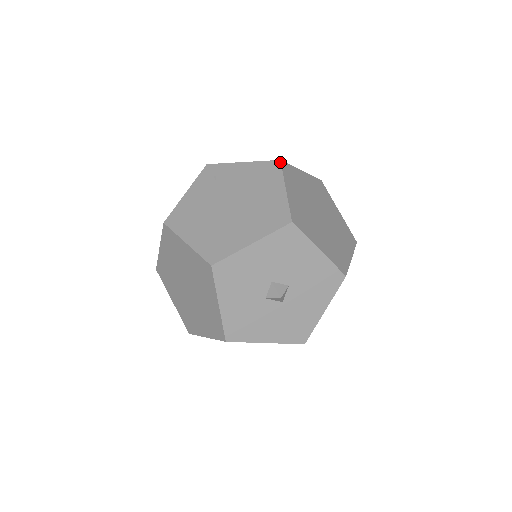
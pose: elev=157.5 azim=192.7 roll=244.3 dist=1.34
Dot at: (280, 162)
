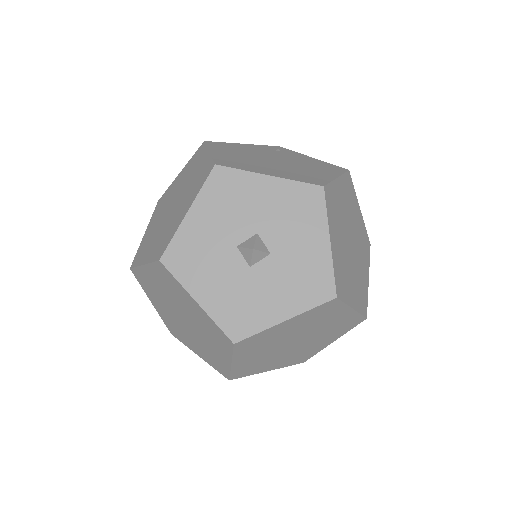
Dot at: (348, 170)
